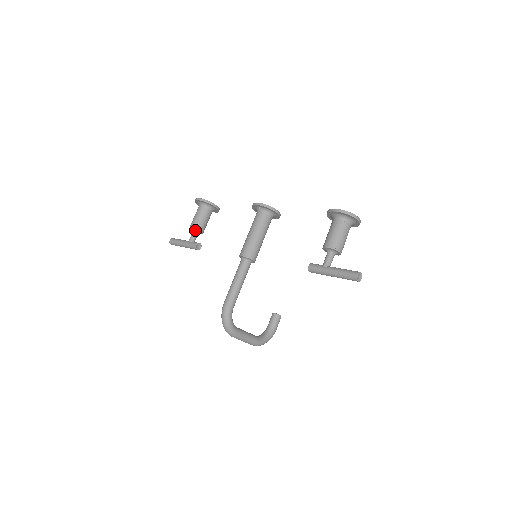
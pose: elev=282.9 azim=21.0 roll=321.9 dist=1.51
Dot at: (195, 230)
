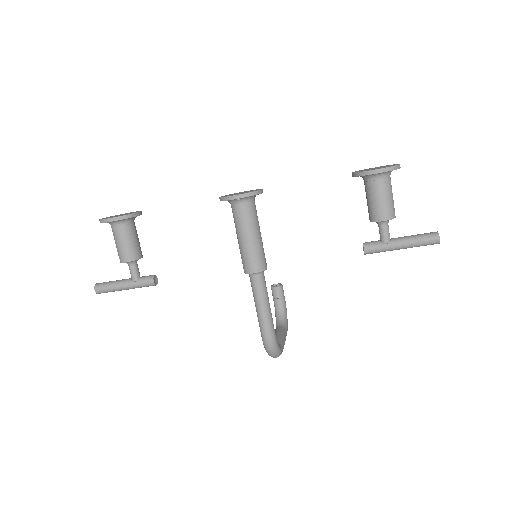
Dot at: (133, 262)
